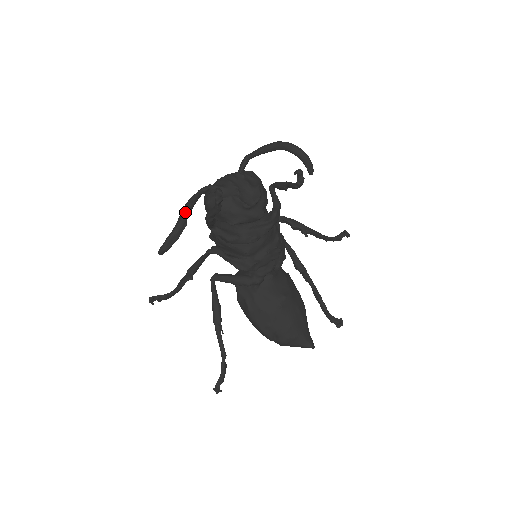
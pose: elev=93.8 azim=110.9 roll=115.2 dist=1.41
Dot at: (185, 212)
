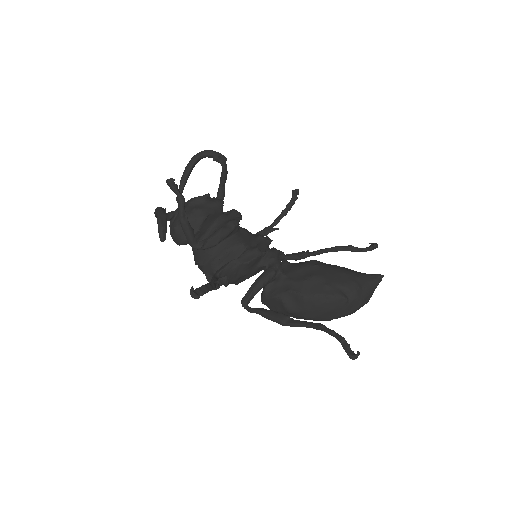
Dot at: occluded
